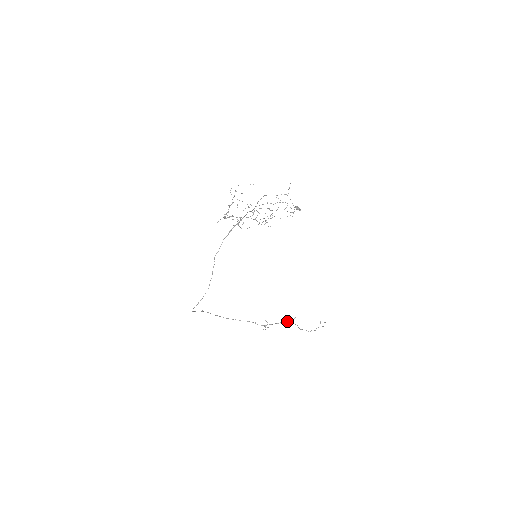
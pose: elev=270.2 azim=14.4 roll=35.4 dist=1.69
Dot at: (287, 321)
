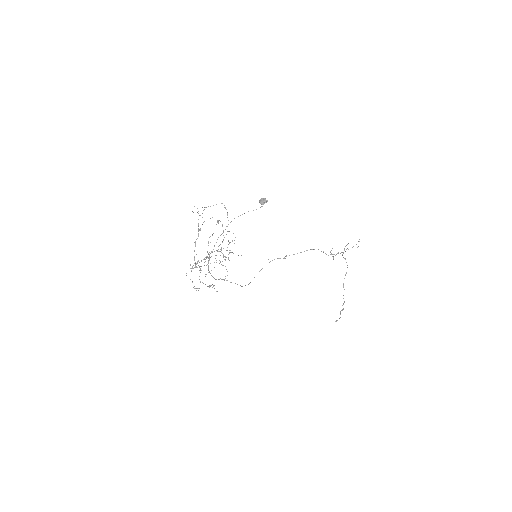
Dot at: (344, 258)
